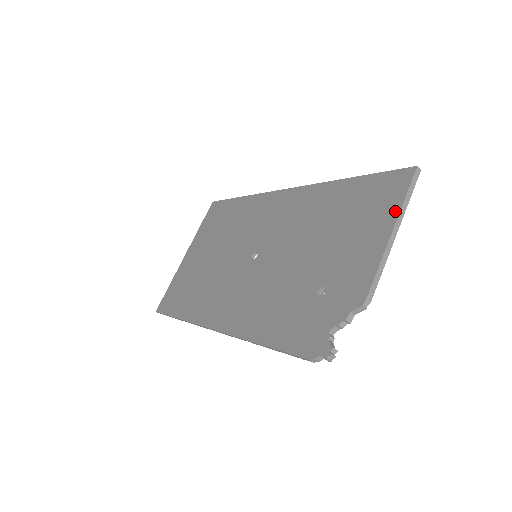
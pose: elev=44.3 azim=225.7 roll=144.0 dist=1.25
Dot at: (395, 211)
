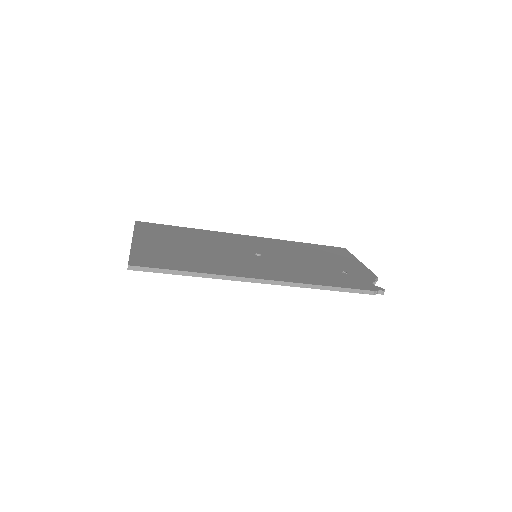
Dot at: (353, 257)
